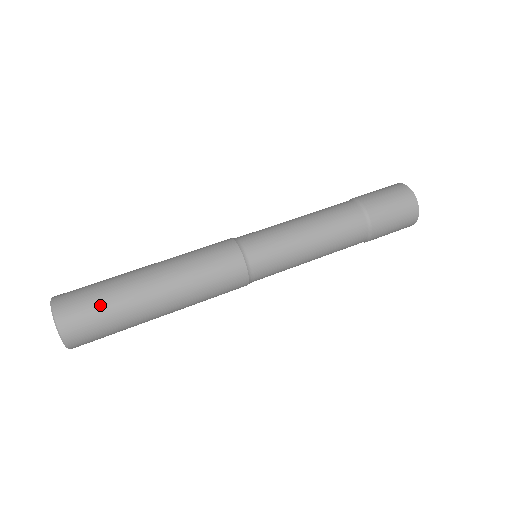
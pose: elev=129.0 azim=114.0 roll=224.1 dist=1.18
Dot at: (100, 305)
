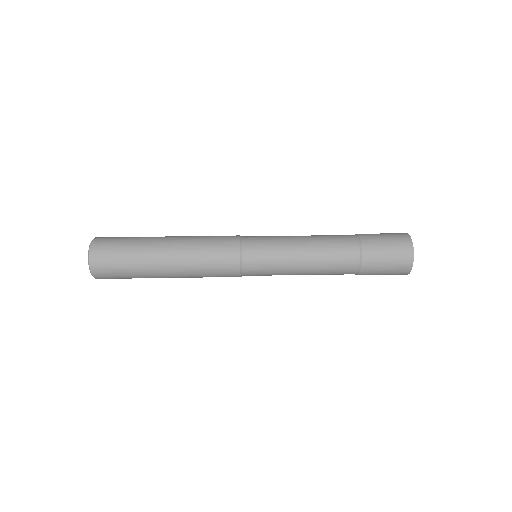
Dot at: (124, 274)
